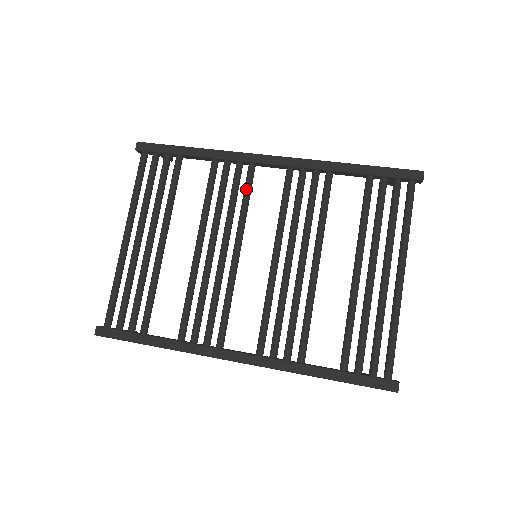
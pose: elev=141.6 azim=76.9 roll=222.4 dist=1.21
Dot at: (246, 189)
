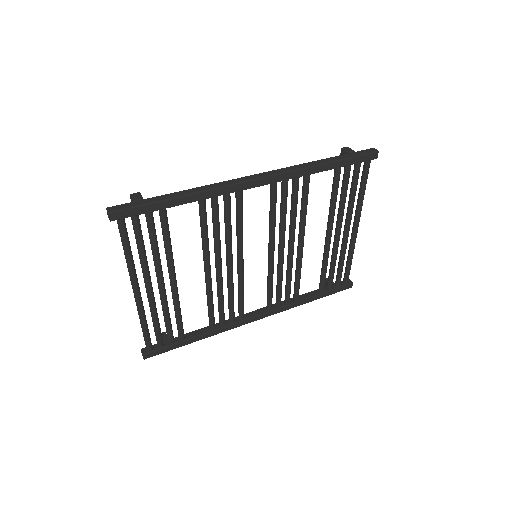
Dot at: (240, 215)
